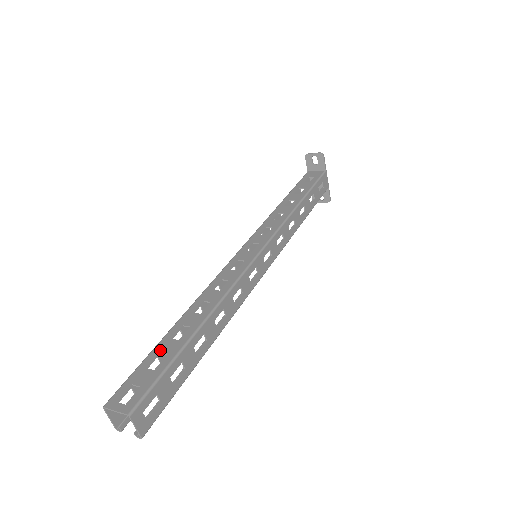
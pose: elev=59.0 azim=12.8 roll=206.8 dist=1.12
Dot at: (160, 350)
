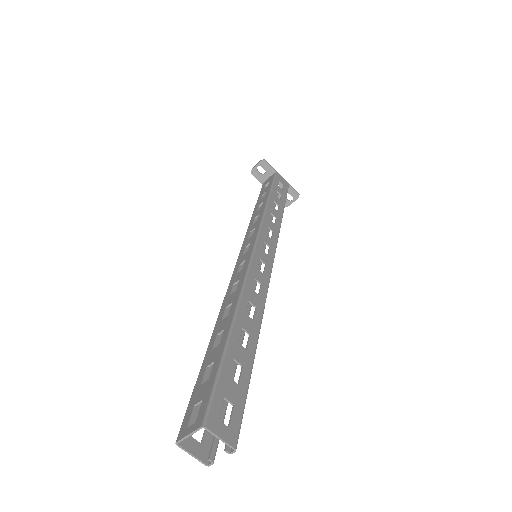
Dot at: (206, 364)
